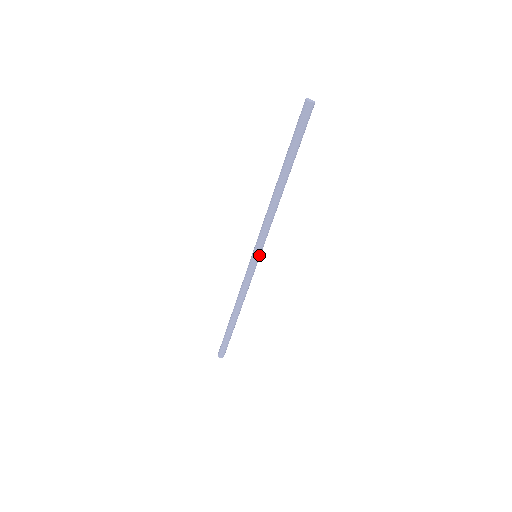
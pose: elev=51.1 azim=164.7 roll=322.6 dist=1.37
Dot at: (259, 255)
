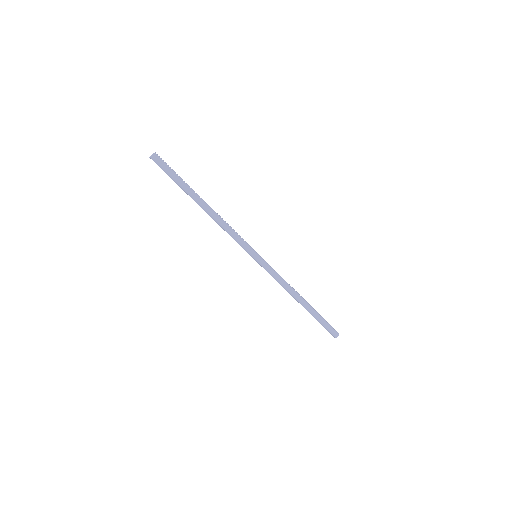
Dot at: (254, 254)
